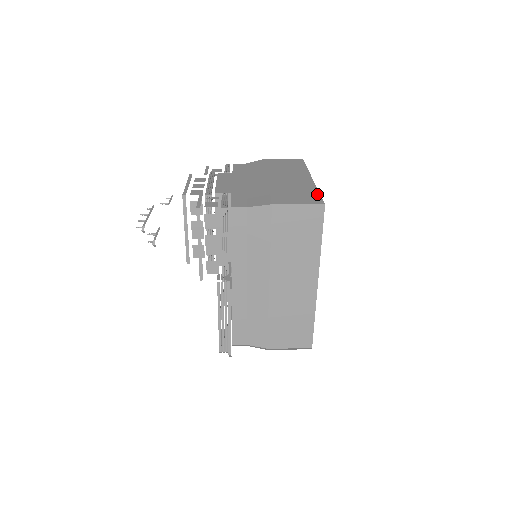
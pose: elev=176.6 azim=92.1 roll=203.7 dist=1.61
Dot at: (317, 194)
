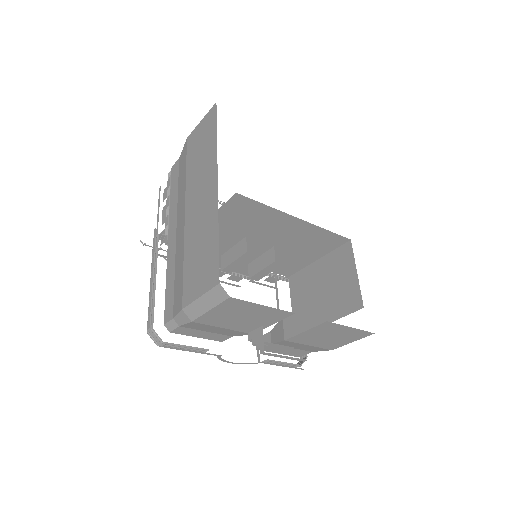
Dot at: occluded
